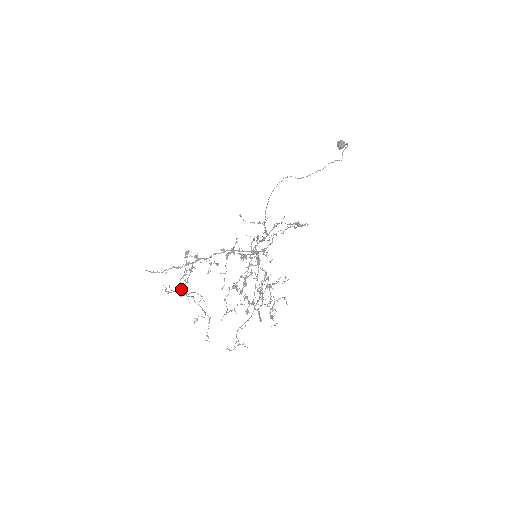
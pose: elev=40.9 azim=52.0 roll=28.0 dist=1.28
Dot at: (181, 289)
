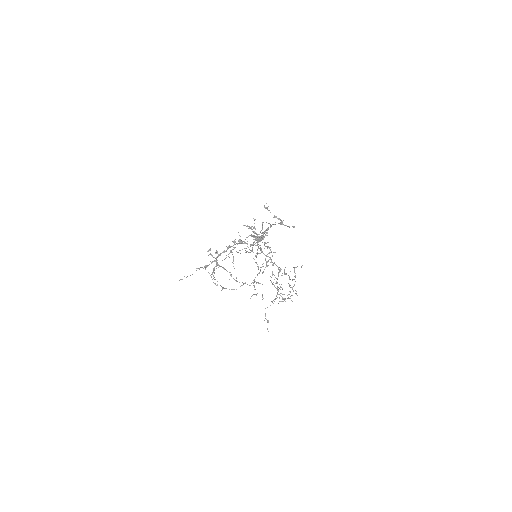
Dot at: (215, 283)
